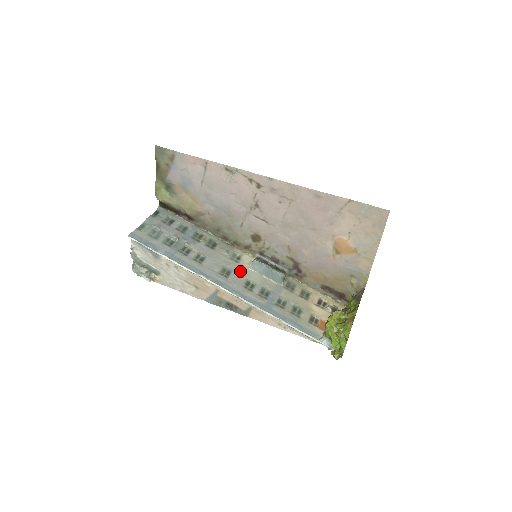
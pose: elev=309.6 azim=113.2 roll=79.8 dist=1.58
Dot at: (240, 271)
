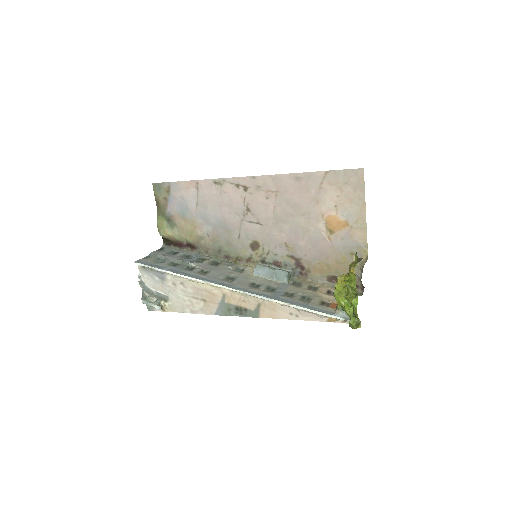
Dot at: (244, 277)
